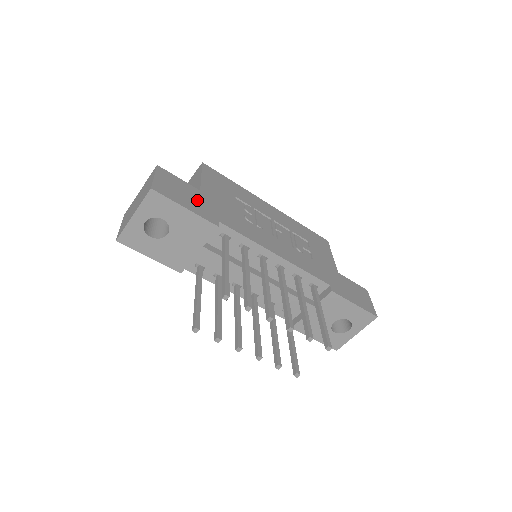
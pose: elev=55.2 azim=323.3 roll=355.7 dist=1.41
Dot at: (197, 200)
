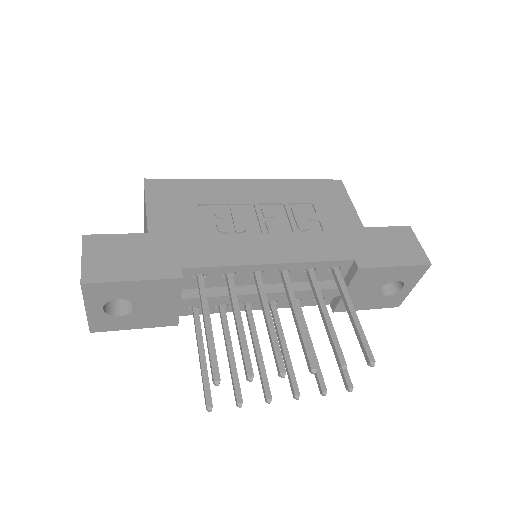
Dot at: (146, 254)
